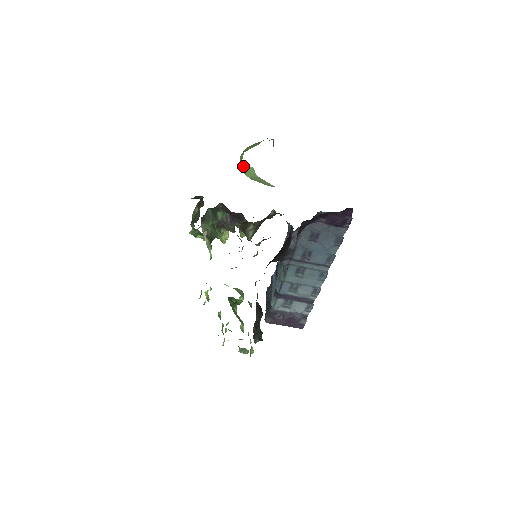
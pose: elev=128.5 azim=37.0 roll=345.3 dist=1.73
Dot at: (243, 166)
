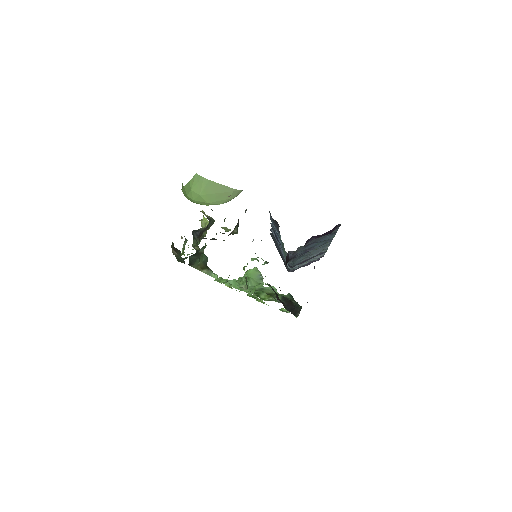
Dot at: (188, 188)
